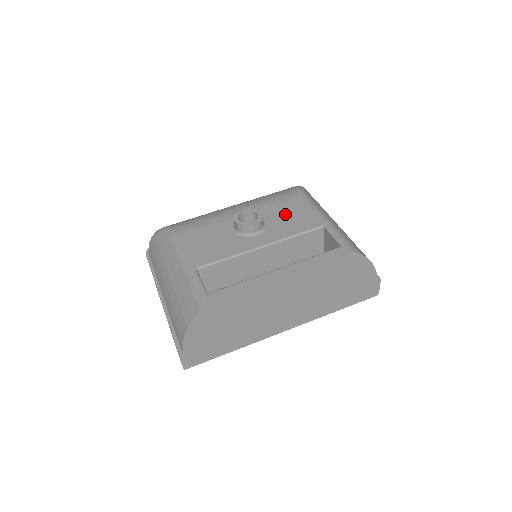
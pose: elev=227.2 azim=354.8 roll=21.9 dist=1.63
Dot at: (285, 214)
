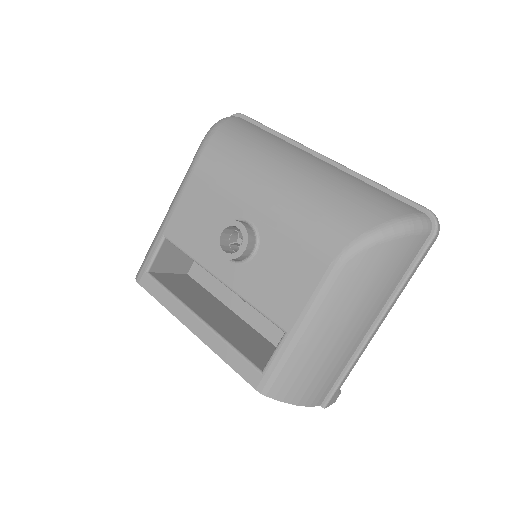
Dot at: (280, 269)
